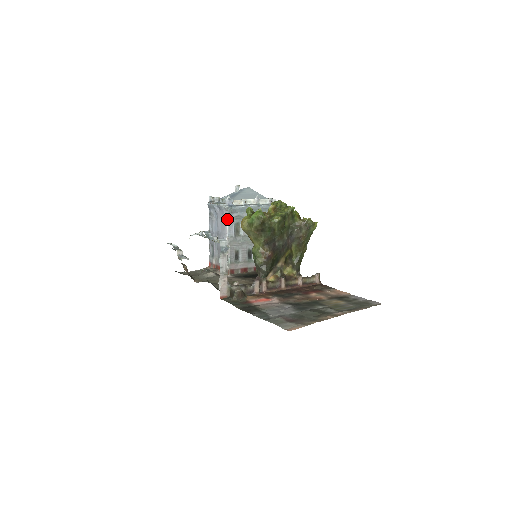
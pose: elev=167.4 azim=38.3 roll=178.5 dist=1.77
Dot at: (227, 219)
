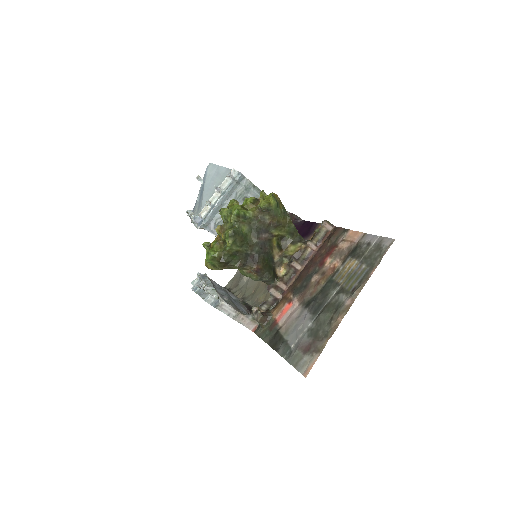
Dot at: (211, 233)
